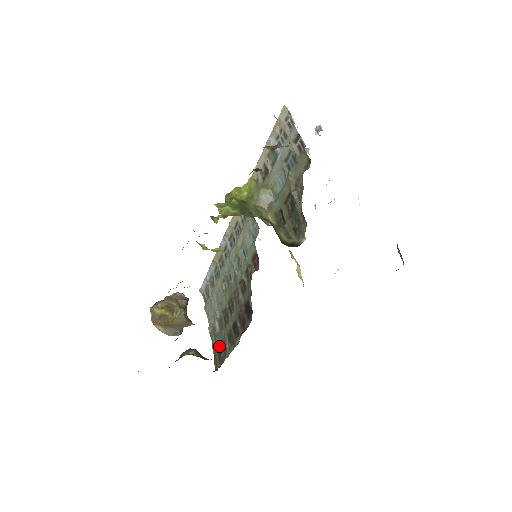
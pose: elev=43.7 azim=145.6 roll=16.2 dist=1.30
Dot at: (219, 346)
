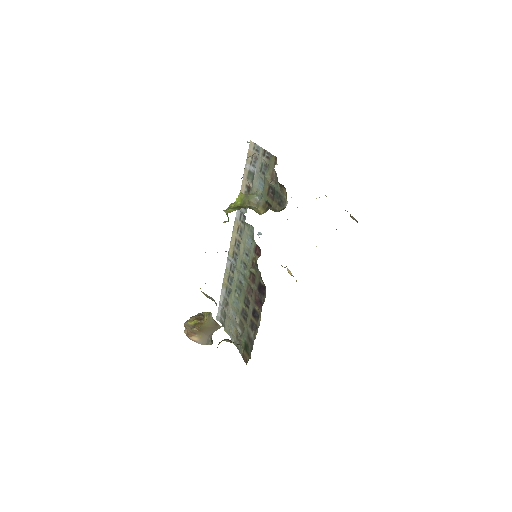
Dot at: (245, 343)
